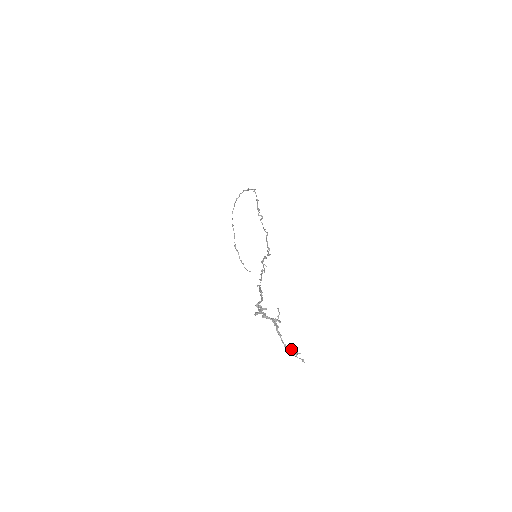
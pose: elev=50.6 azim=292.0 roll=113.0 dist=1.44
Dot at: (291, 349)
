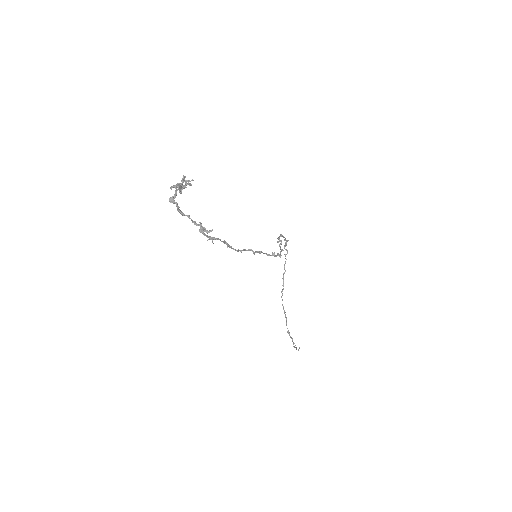
Dot at: (184, 188)
